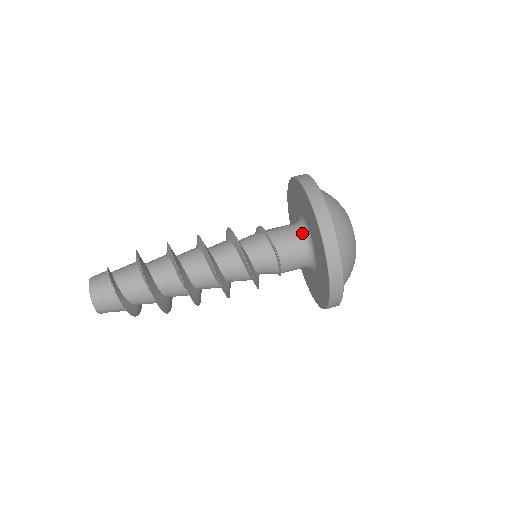
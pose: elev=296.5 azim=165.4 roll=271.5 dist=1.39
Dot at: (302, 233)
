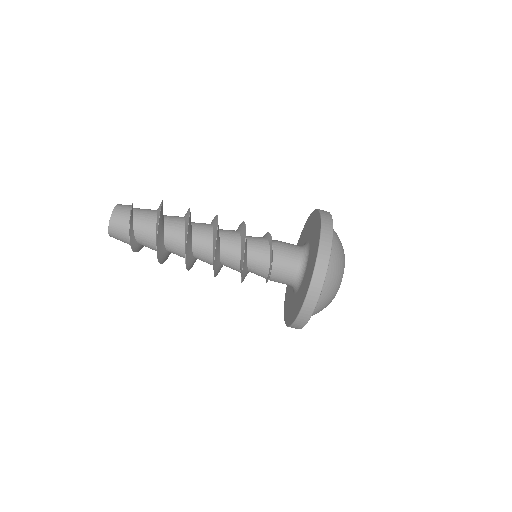
Dot at: (299, 267)
